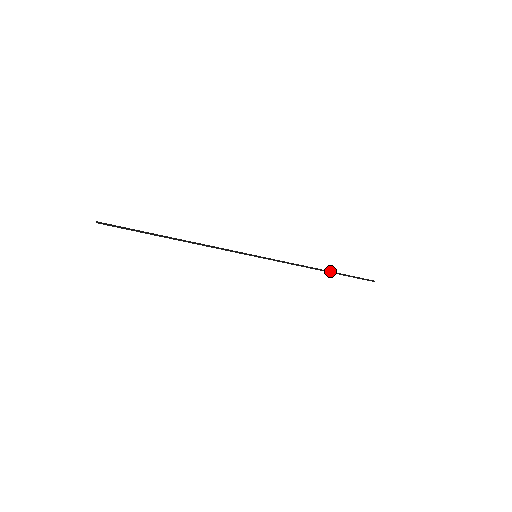
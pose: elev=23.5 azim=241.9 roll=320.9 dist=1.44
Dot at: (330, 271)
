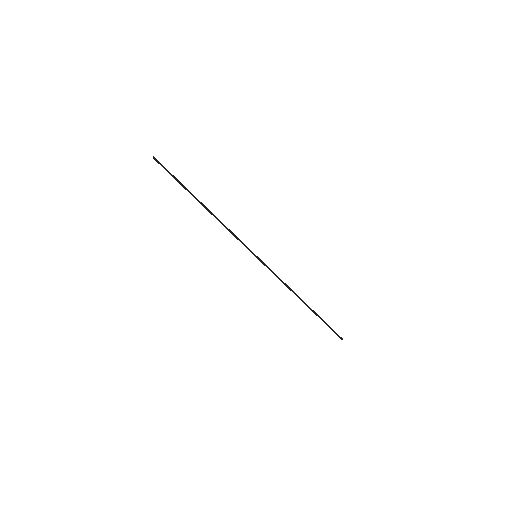
Dot at: occluded
